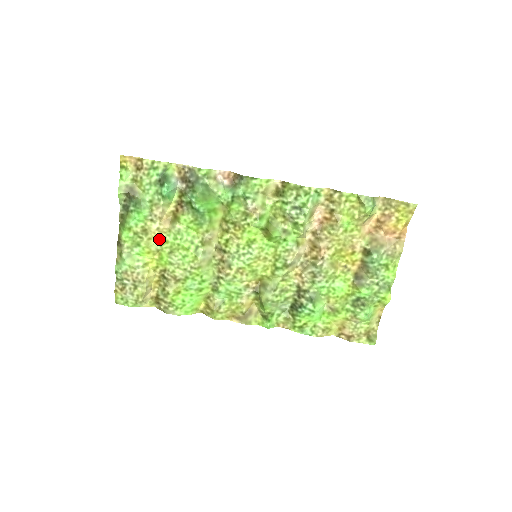
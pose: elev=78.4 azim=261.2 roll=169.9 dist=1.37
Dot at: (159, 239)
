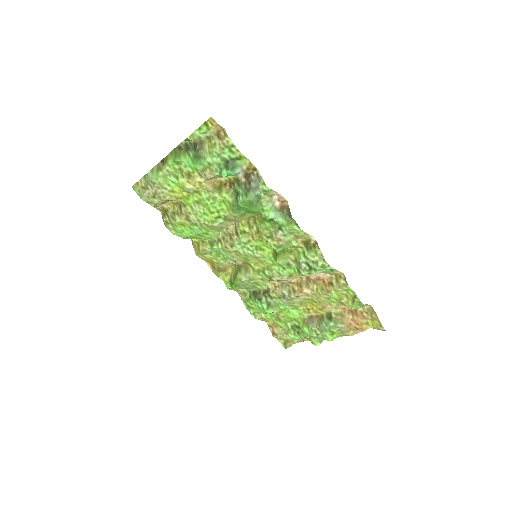
Dot at: (196, 188)
